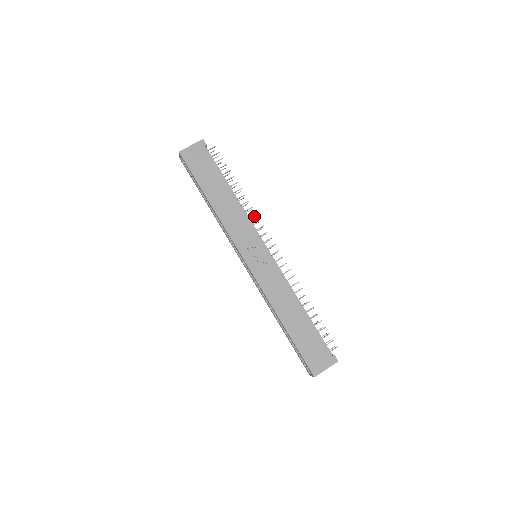
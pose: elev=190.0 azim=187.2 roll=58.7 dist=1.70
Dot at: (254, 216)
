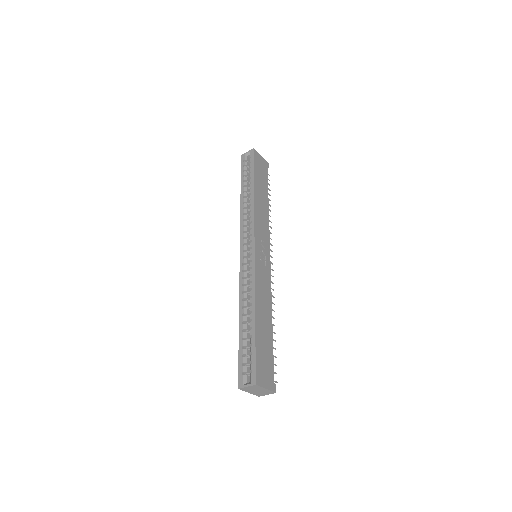
Dot at: occluded
